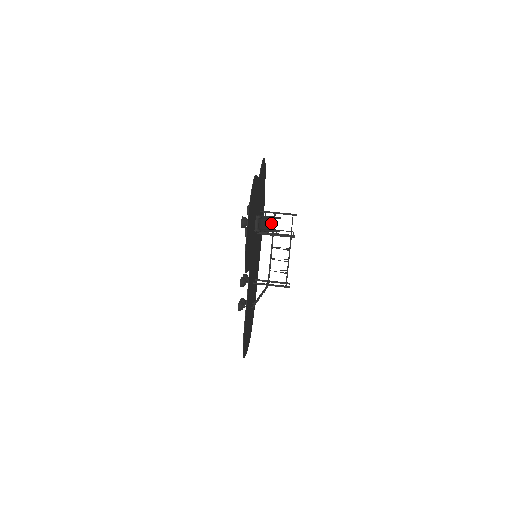
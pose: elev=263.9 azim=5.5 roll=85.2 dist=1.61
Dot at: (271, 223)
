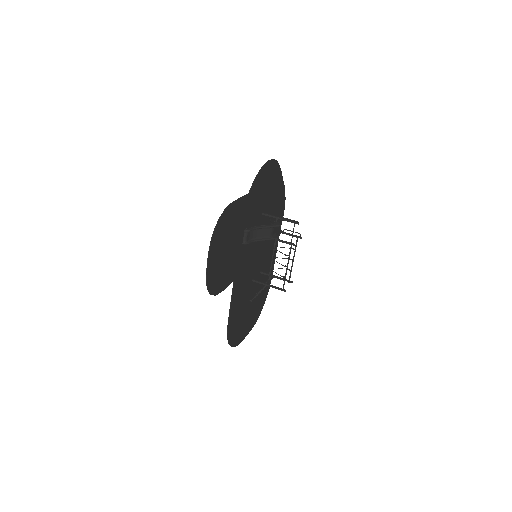
Dot at: (268, 231)
